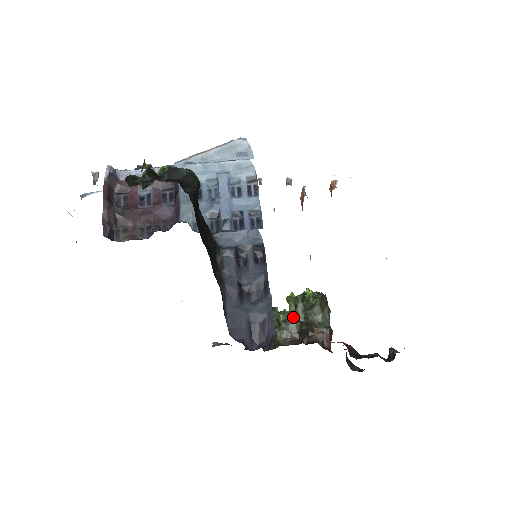
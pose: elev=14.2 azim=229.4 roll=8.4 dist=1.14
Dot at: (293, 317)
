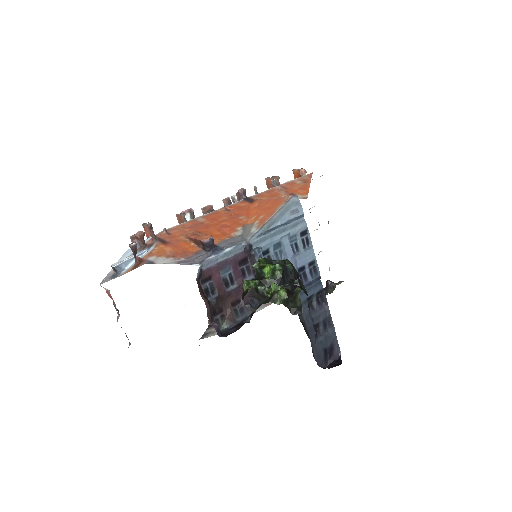
Dot at: occluded
